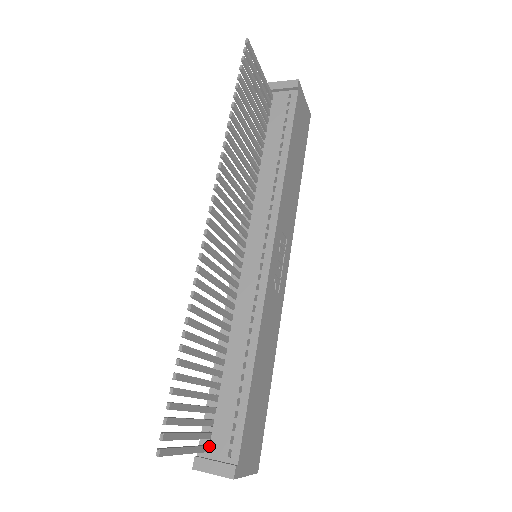
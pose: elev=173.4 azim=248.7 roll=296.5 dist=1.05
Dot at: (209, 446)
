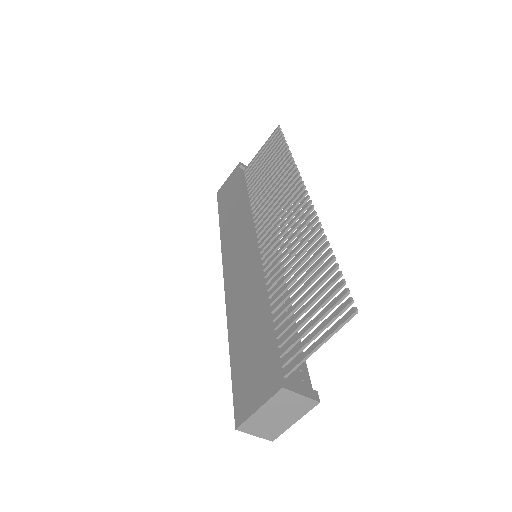
Dot at: (285, 373)
